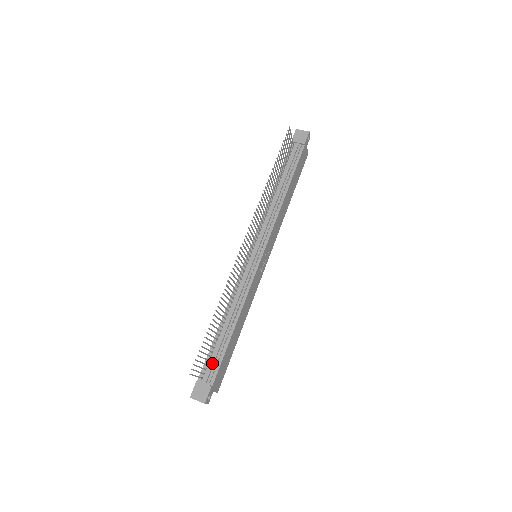
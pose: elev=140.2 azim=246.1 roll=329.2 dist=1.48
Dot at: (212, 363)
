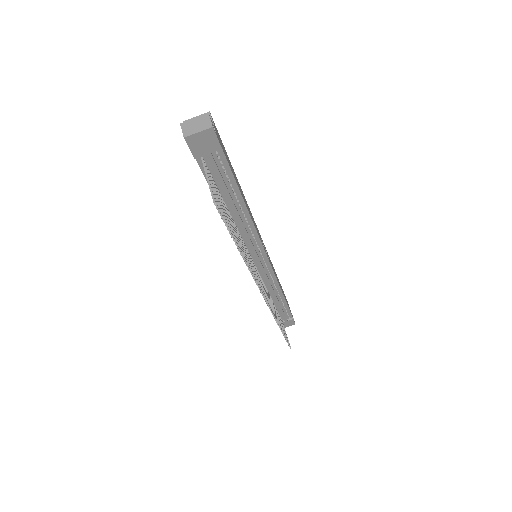
Dot at: (284, 315)
